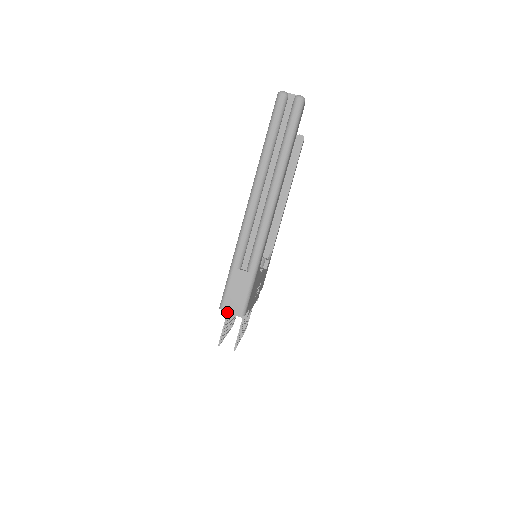
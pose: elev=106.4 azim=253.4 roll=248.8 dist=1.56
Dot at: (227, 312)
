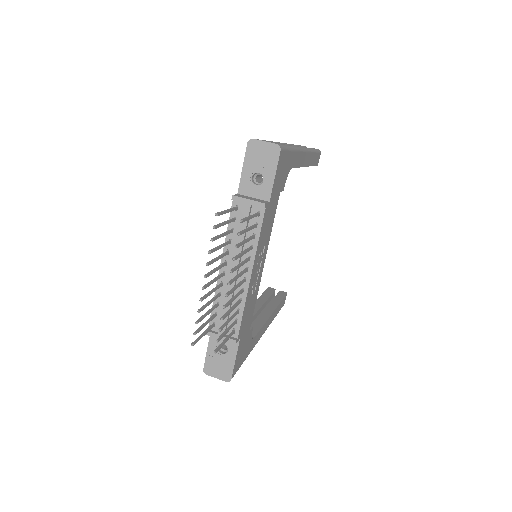
Dot at: (238, 196)
